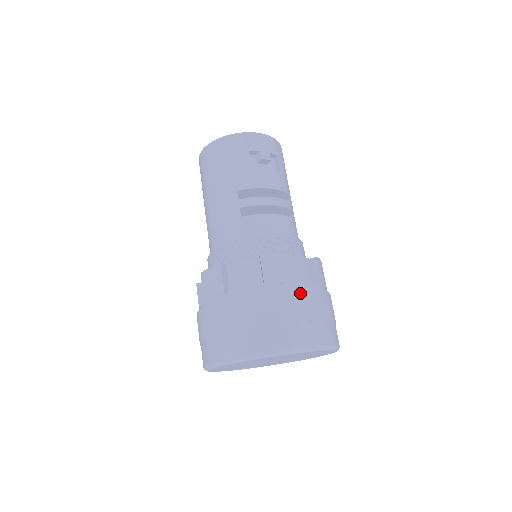
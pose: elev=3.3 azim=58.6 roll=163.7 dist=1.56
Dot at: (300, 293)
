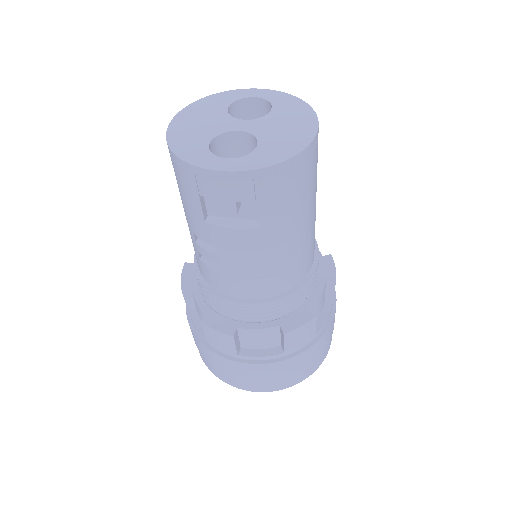
Dot at: (238, 364)
